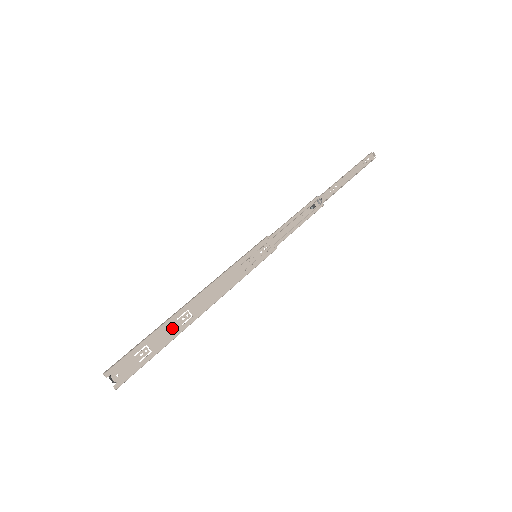
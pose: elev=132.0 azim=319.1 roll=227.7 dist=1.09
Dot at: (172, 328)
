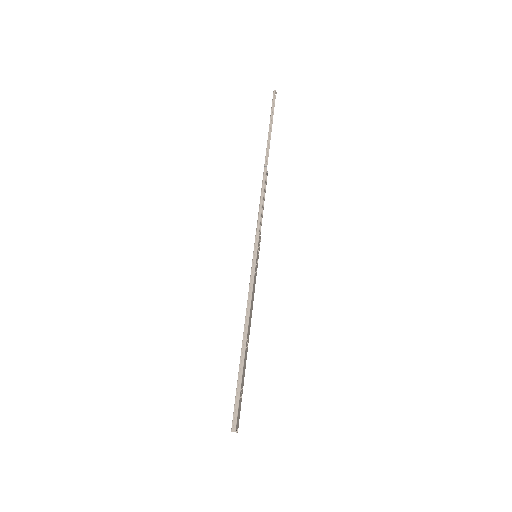
Dot at: (245, 361)
